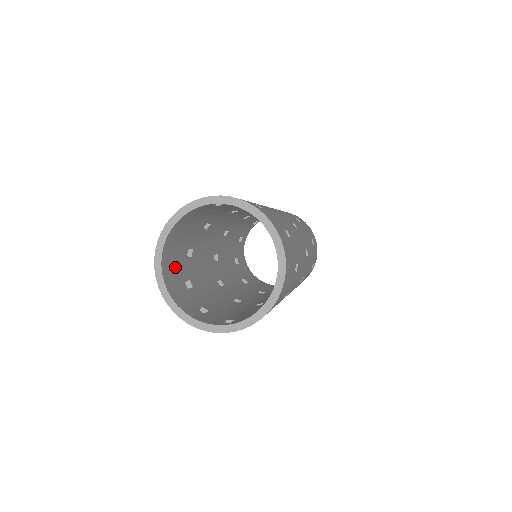
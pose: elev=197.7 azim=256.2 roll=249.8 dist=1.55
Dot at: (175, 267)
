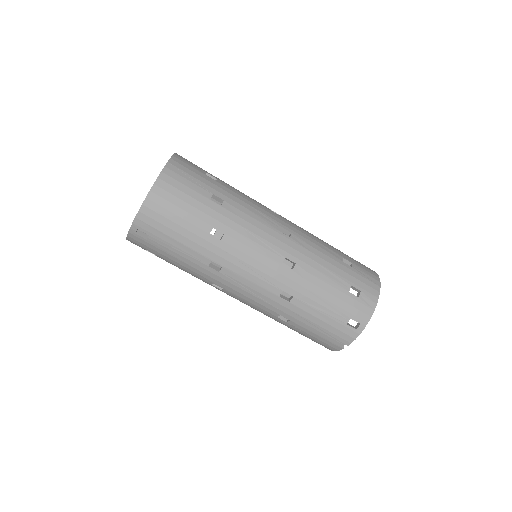
Dot at: occluded
